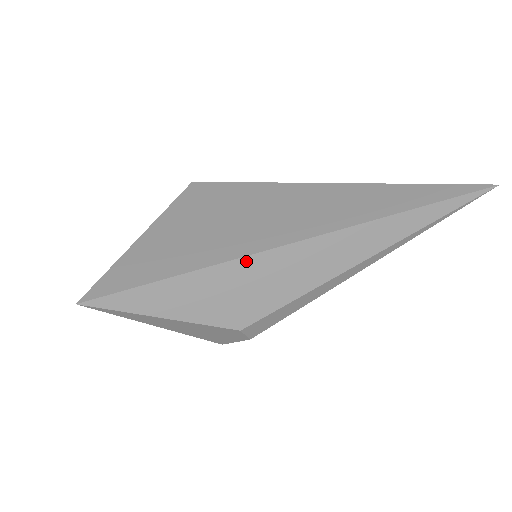
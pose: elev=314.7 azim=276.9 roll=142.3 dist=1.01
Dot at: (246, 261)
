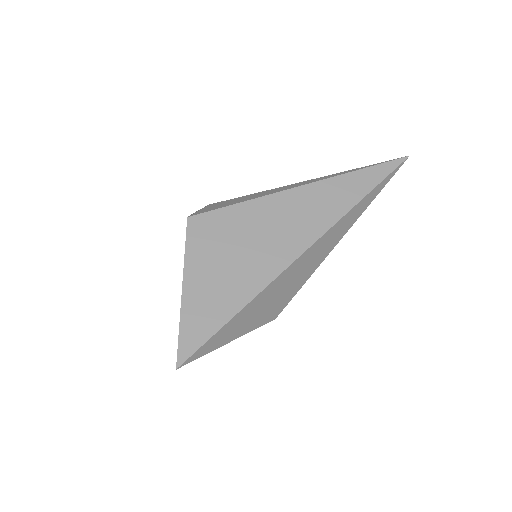
Dot at: (279, 278)
